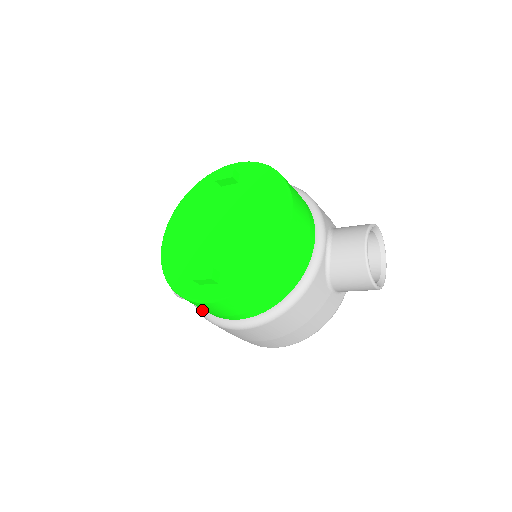
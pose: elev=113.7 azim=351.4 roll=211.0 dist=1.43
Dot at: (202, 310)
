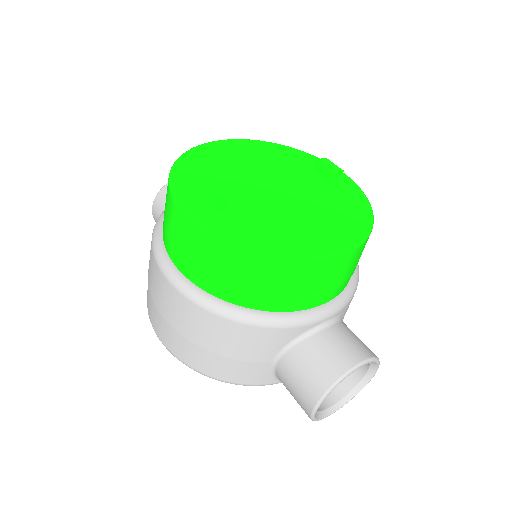
Dot at: (161, 226)
